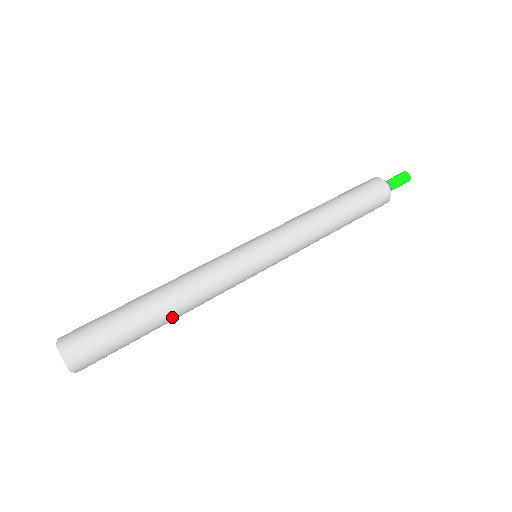
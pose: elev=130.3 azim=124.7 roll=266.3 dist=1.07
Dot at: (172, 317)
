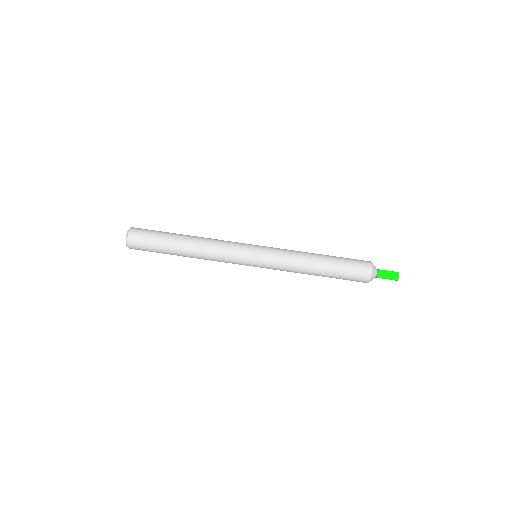
Dot at: occluded
